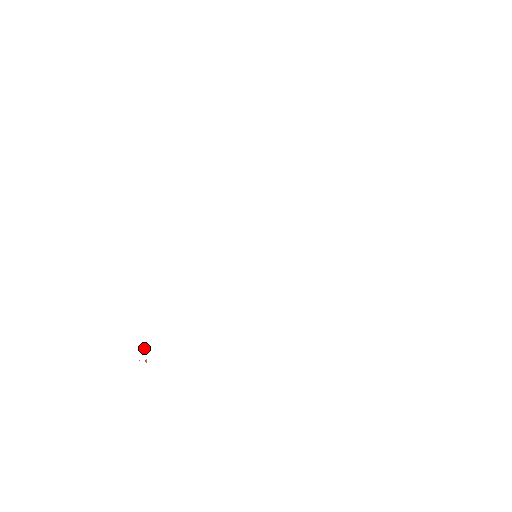
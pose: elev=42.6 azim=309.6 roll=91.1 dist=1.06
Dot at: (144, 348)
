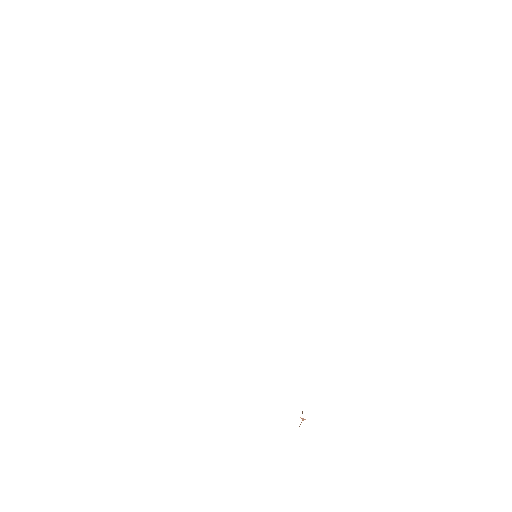
Dot at: occluded
